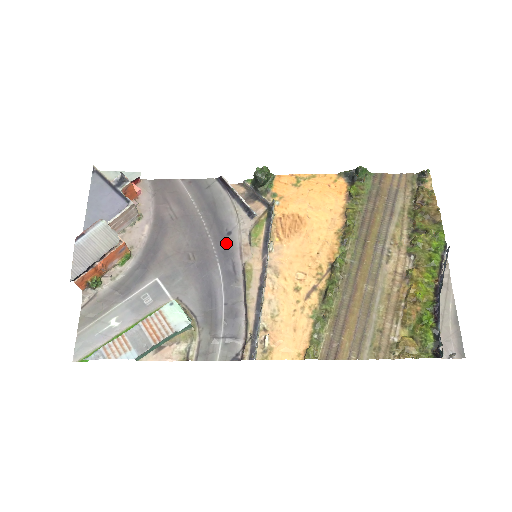
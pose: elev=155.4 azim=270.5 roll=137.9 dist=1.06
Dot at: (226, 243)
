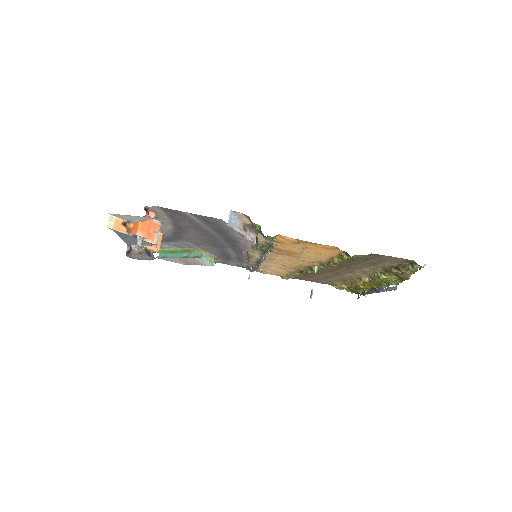
Dot at: (234, 244)
